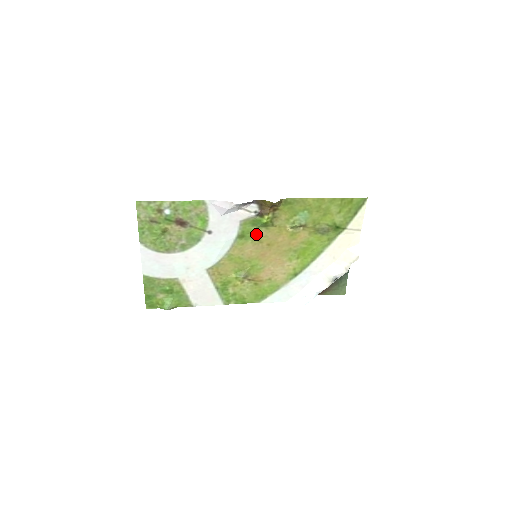
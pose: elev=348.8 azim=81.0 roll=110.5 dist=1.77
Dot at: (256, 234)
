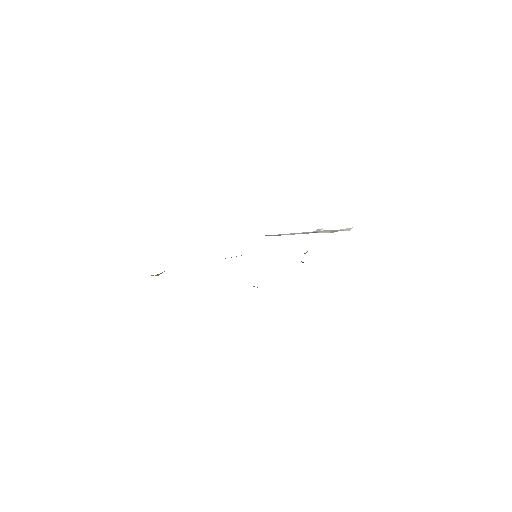
Dot at: occluded
